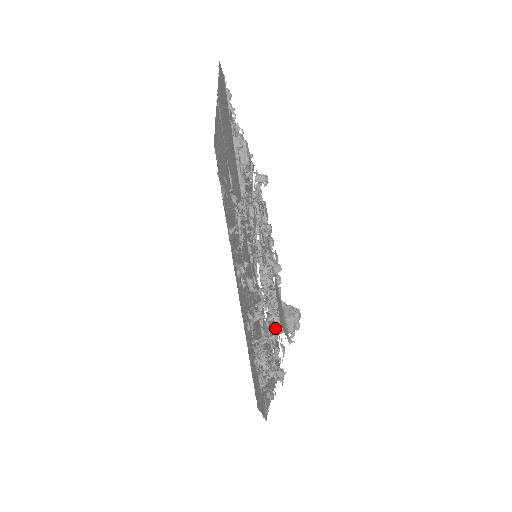
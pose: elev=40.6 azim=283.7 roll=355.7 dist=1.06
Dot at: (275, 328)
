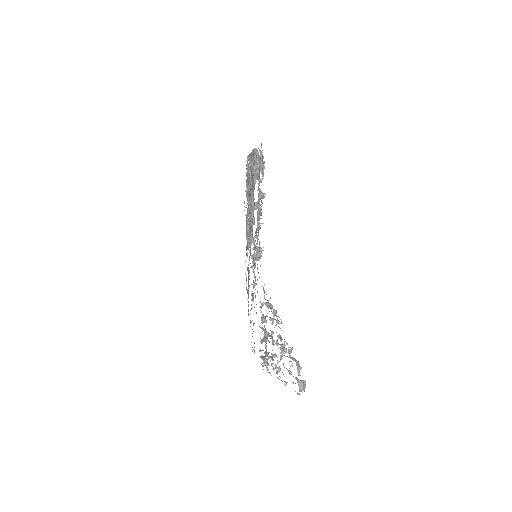
Dot at: (281, 356)
